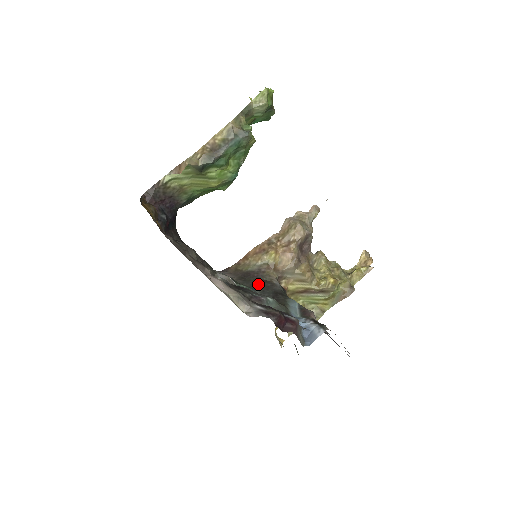
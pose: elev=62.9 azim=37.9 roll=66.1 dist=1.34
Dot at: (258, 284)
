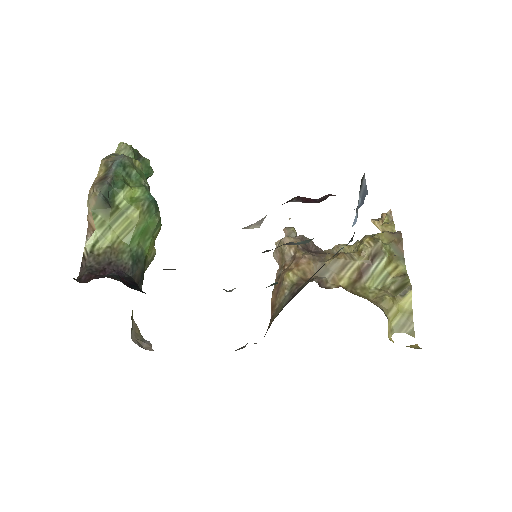
Dot at: occluded
